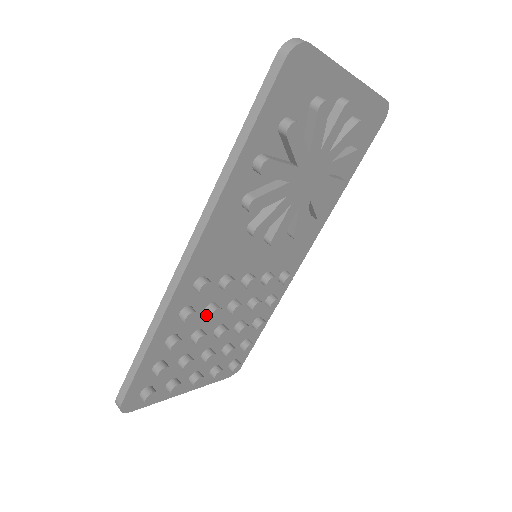
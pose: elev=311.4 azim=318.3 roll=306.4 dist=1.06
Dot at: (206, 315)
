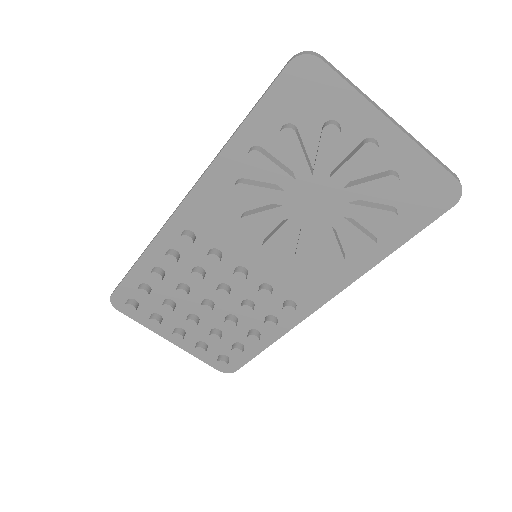
Dot at: occluded
